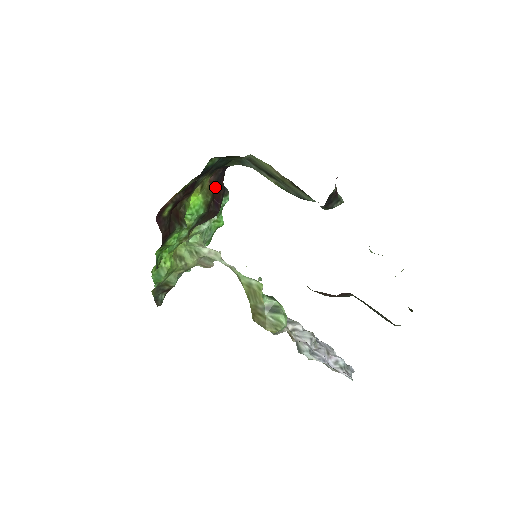
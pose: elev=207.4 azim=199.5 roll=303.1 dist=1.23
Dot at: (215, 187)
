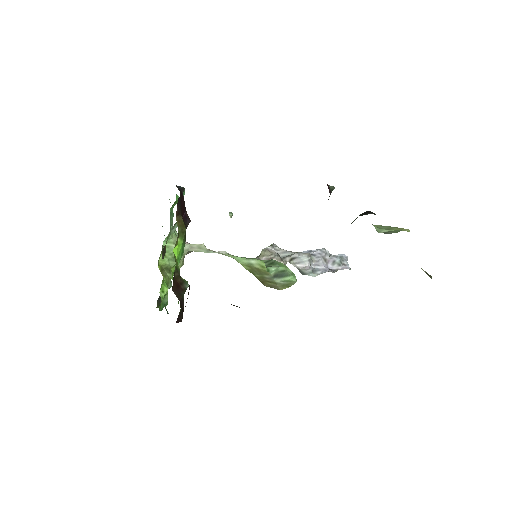
Dot at: (180, 210)
